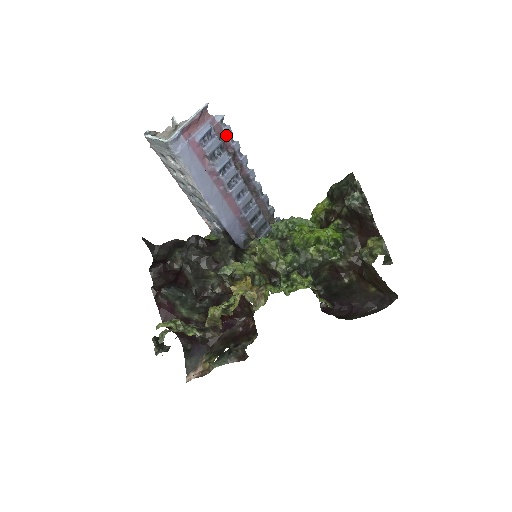
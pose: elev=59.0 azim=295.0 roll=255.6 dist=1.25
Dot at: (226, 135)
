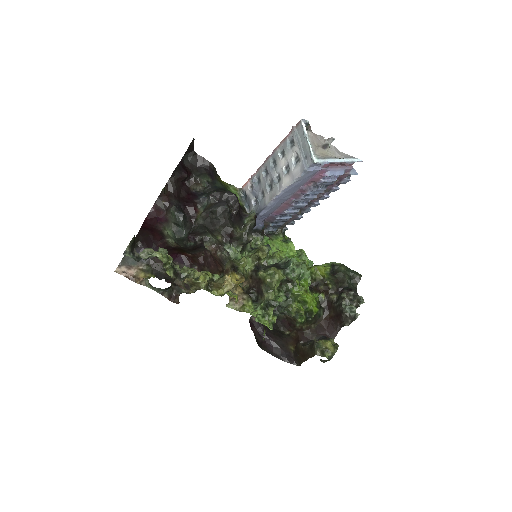
Dot at: (341, 181)
